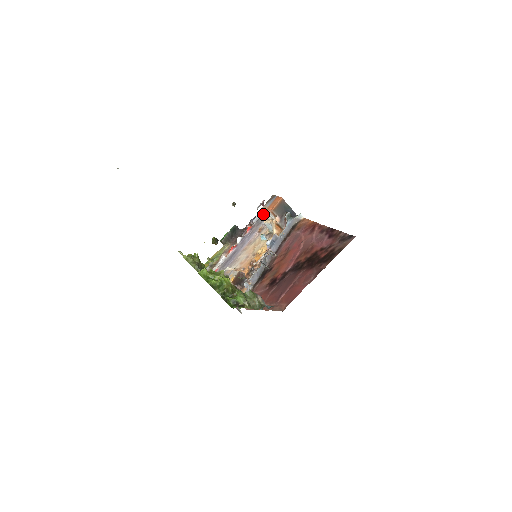
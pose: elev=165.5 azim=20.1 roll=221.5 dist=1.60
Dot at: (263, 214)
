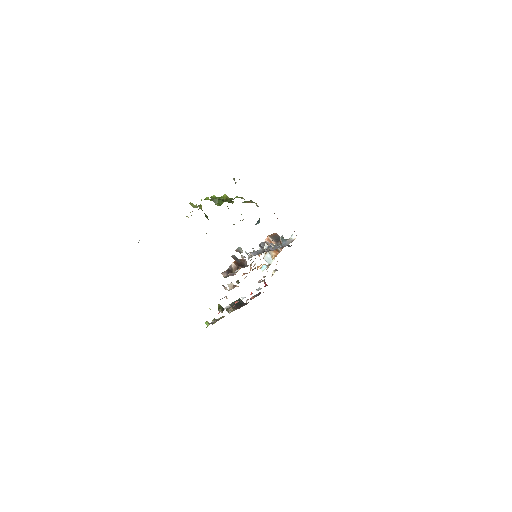
Dot at: occluded
